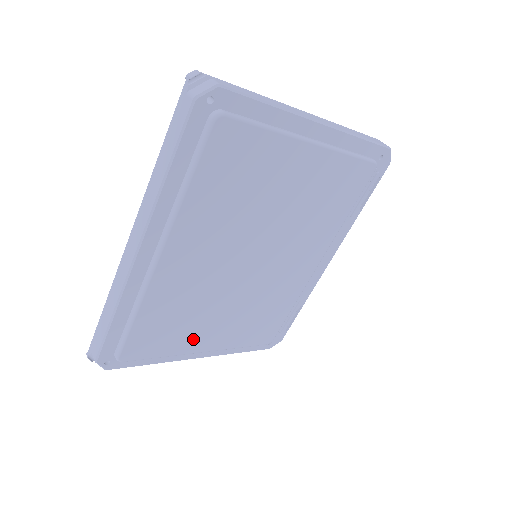
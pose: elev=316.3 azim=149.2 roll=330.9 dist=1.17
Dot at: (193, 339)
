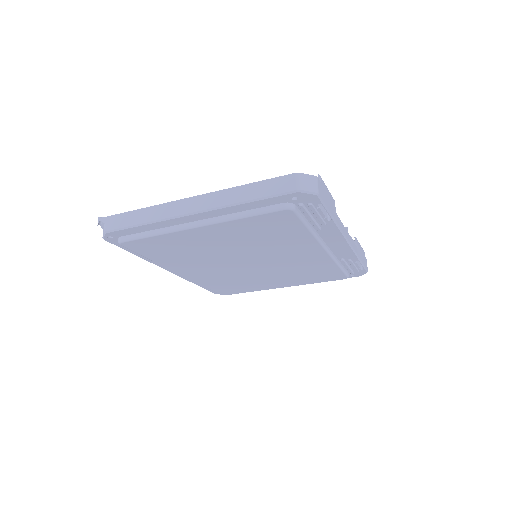
Dot at: (262, 286)
